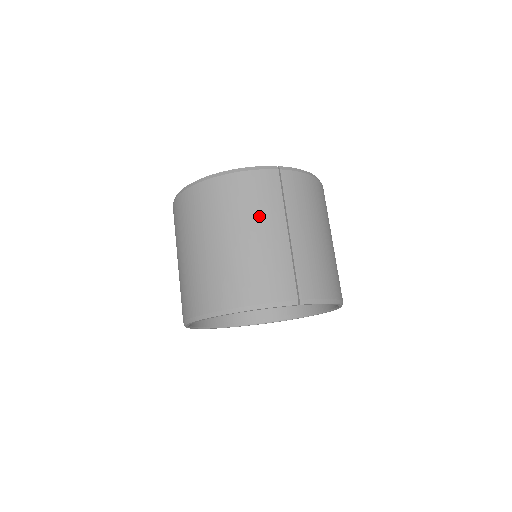
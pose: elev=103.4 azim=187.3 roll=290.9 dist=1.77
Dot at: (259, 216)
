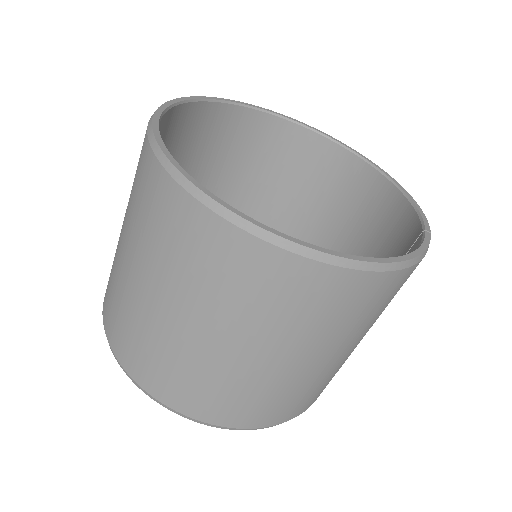
Dot at: occluded
